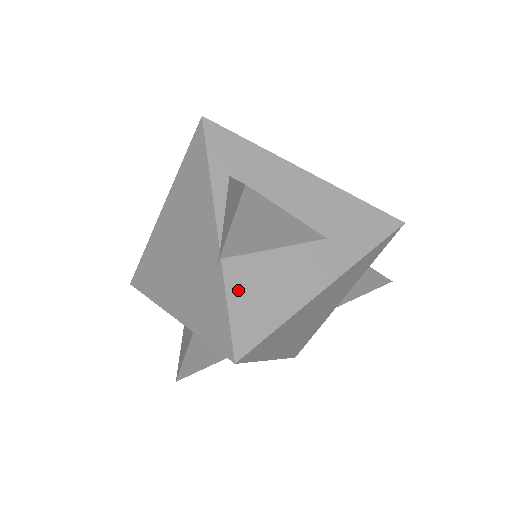
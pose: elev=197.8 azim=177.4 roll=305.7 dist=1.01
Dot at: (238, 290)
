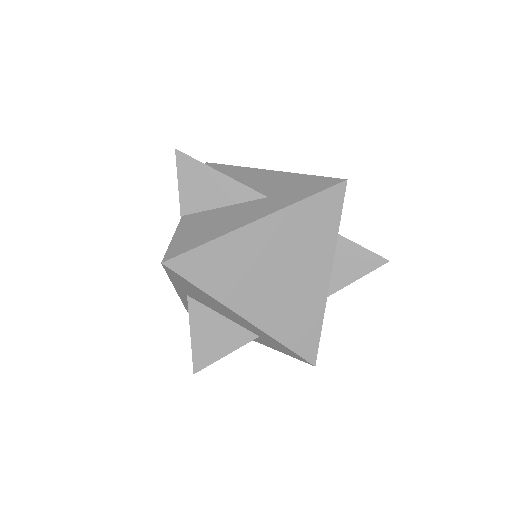
Dot at: (185, 228)
